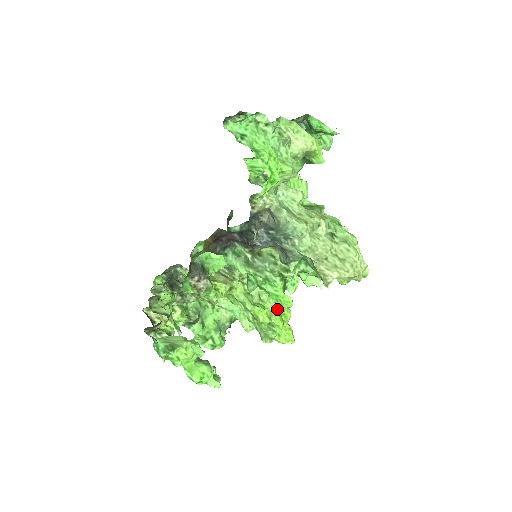
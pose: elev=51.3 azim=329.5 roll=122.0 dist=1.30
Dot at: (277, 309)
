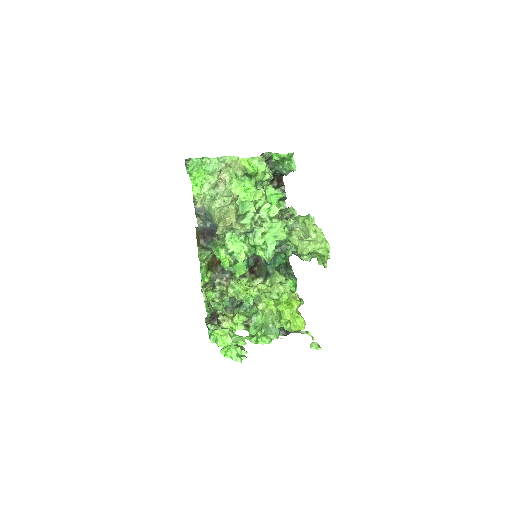
Dot at: (286, 300)
